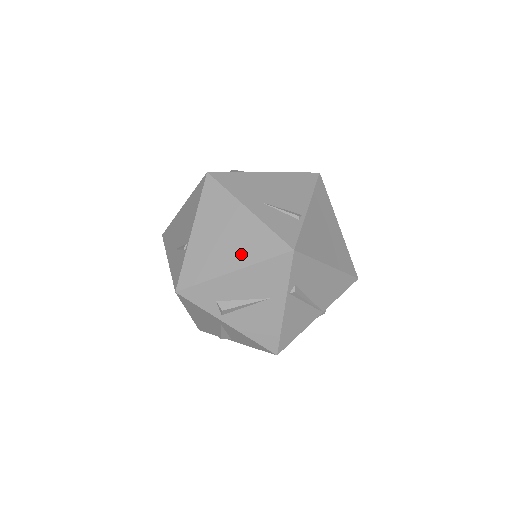
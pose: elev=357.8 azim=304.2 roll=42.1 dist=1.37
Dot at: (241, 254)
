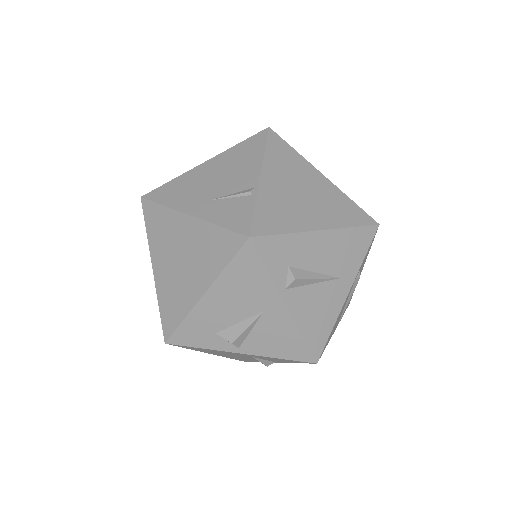
Dot at: (326, 215)
